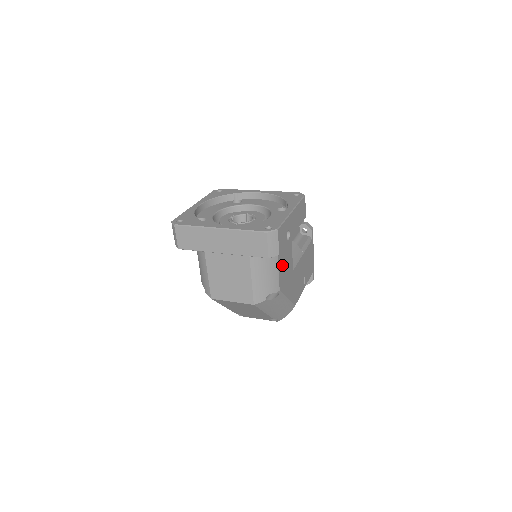
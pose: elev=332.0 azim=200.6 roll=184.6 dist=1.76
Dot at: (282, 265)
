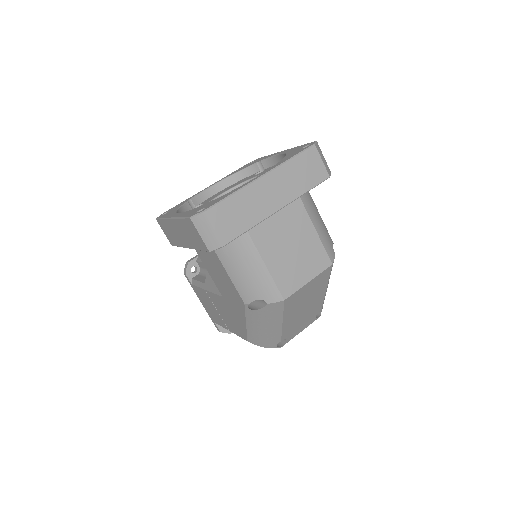
Dot at: occluded
